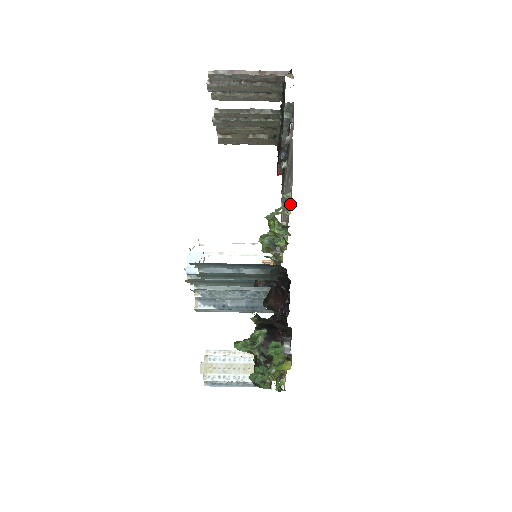
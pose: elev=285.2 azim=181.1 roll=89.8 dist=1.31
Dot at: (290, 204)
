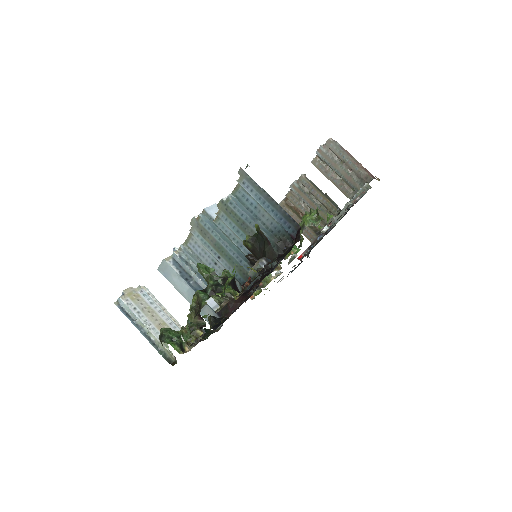
Dot at: occluded
